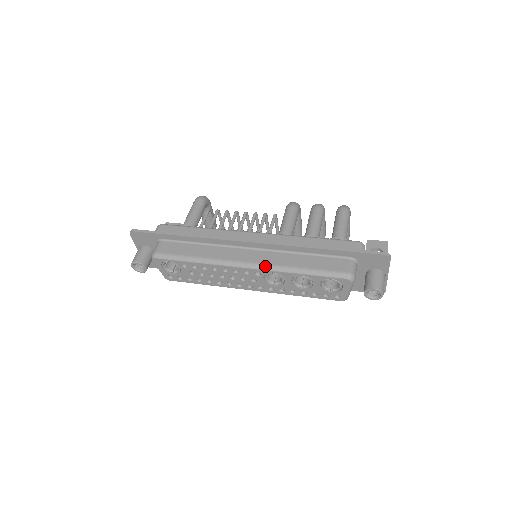
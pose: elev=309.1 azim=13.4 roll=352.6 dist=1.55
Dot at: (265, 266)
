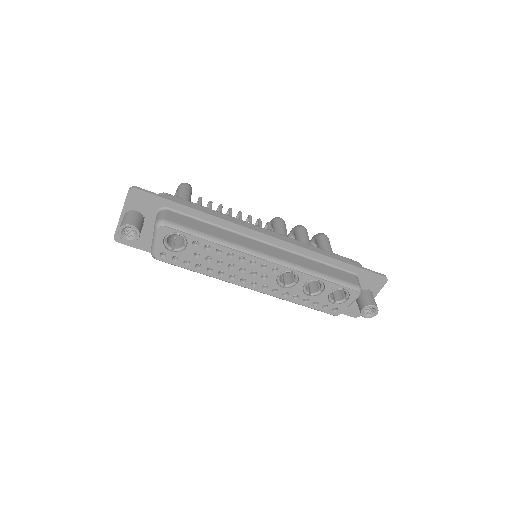
Dot at: (287, 263)
